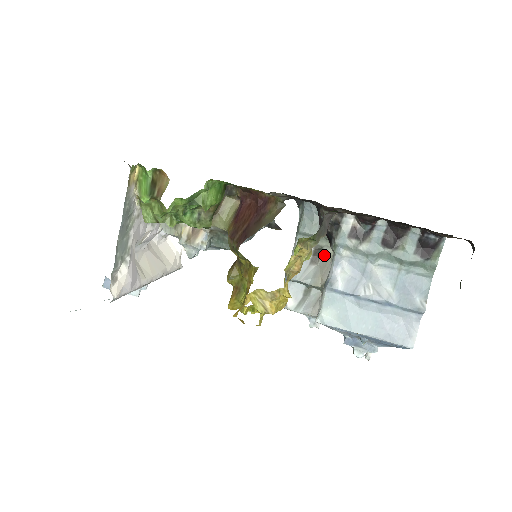
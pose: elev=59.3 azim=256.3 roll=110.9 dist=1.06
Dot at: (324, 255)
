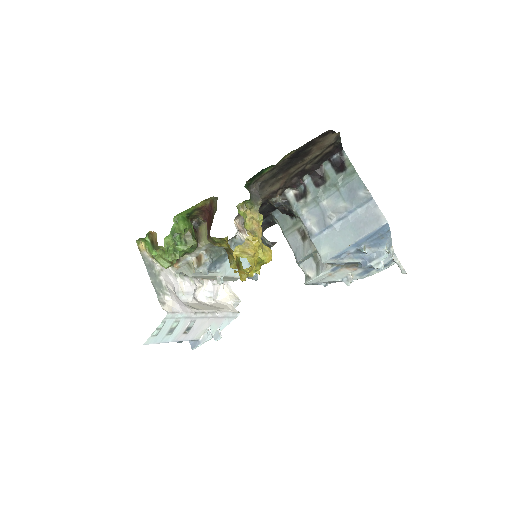
Dot at: occluded
